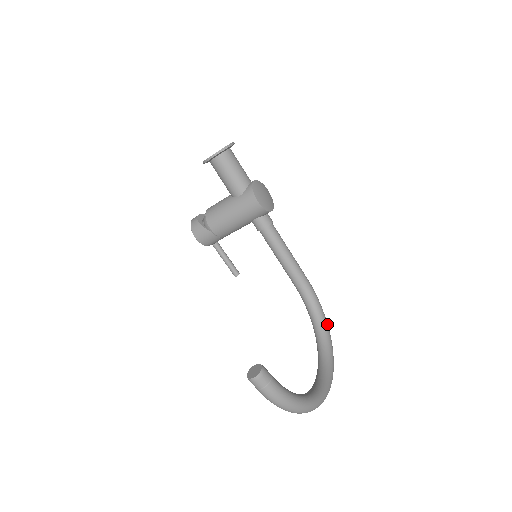
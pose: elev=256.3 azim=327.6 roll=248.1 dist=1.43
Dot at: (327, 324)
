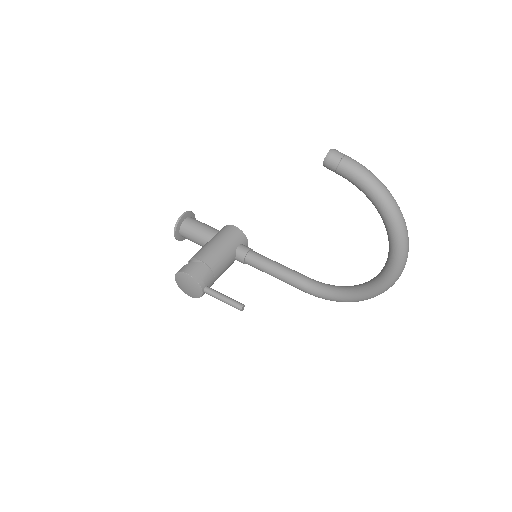
Dot at: occluded
